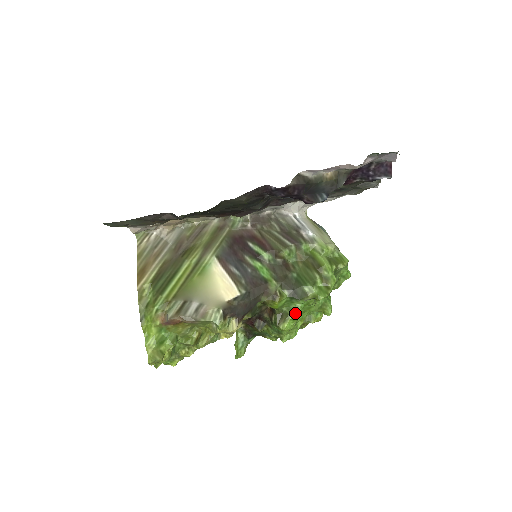
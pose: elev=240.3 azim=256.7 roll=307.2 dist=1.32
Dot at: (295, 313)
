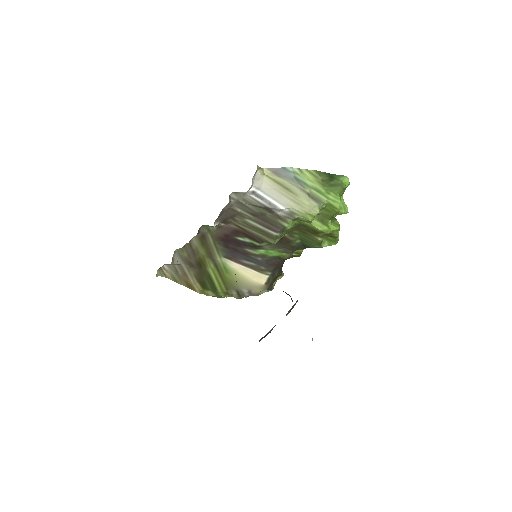
Dot at: occluded
